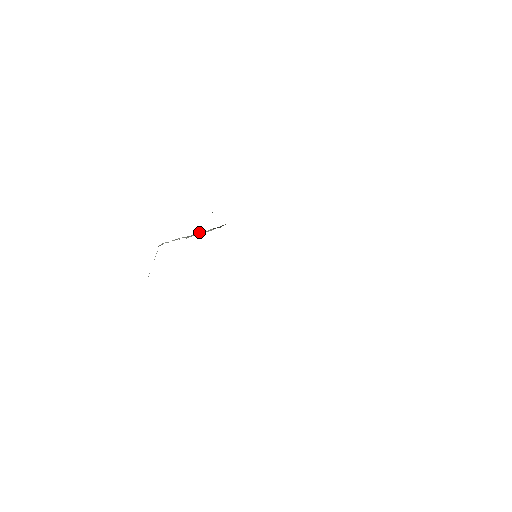
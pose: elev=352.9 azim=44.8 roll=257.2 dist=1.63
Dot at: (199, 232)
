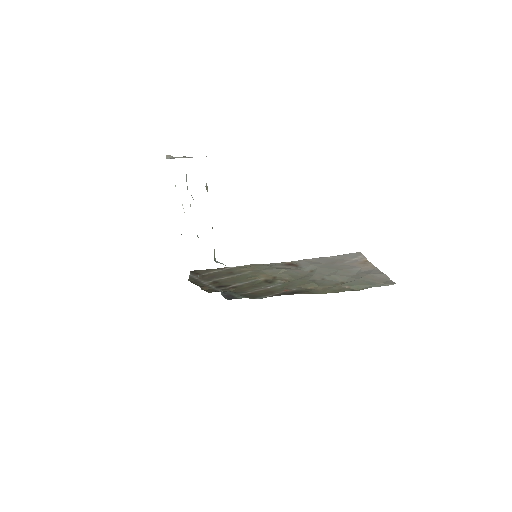
Dot at: occluded
